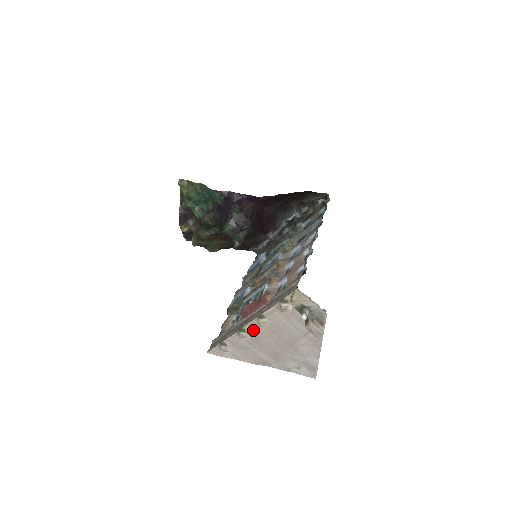
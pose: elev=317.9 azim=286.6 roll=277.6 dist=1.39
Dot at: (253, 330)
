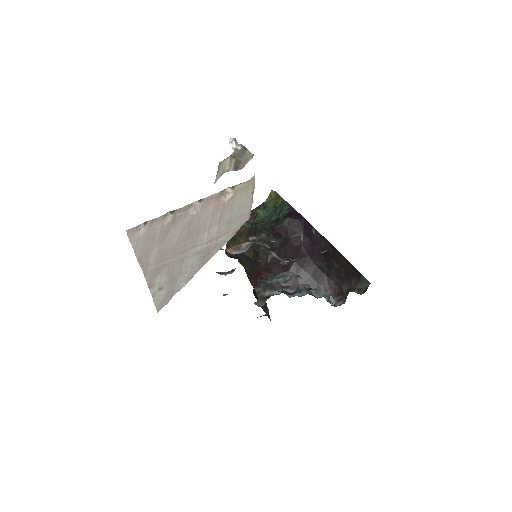
Dot at: (179, 213)
